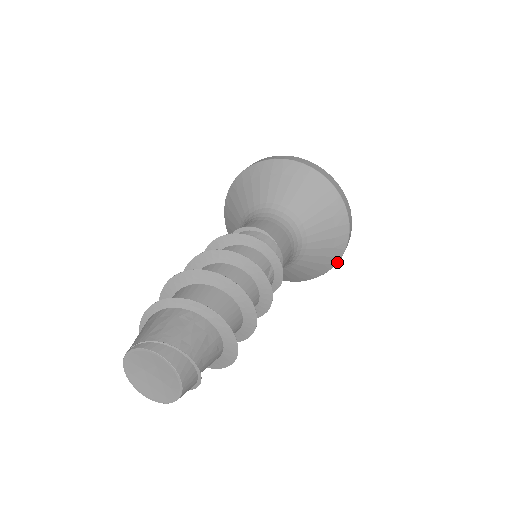
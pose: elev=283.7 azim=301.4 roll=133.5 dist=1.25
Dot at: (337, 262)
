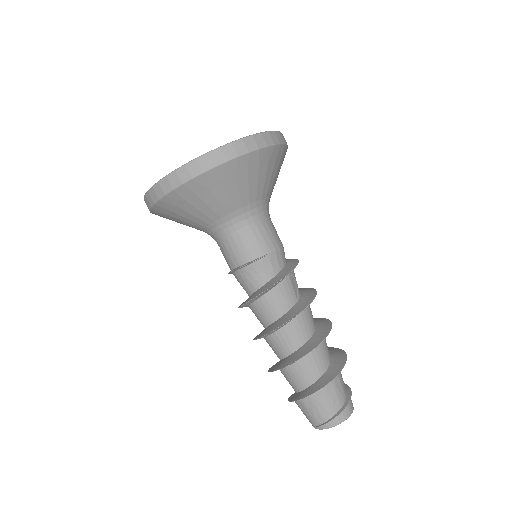
Dot at: occluded
